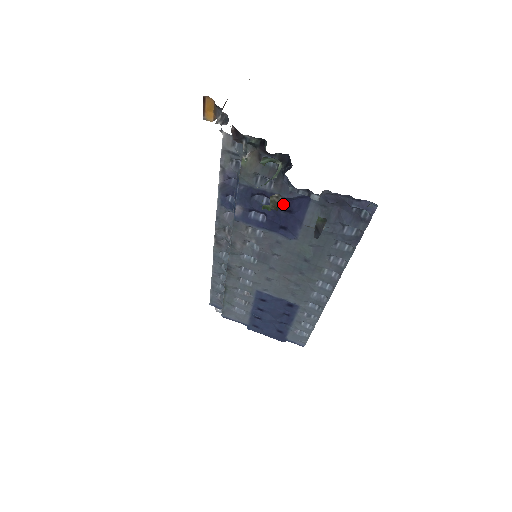
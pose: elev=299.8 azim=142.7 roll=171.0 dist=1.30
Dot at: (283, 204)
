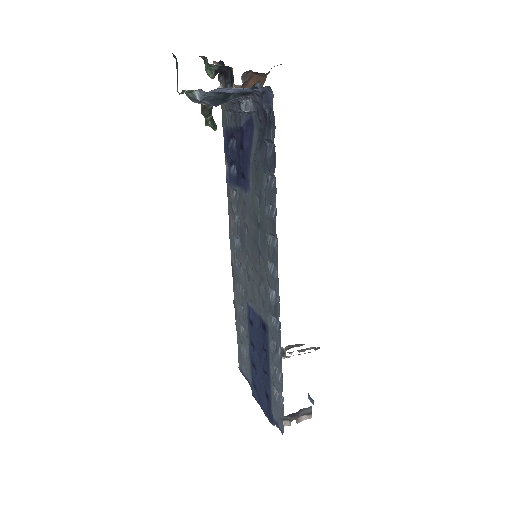
Dot at: (240, 140)
